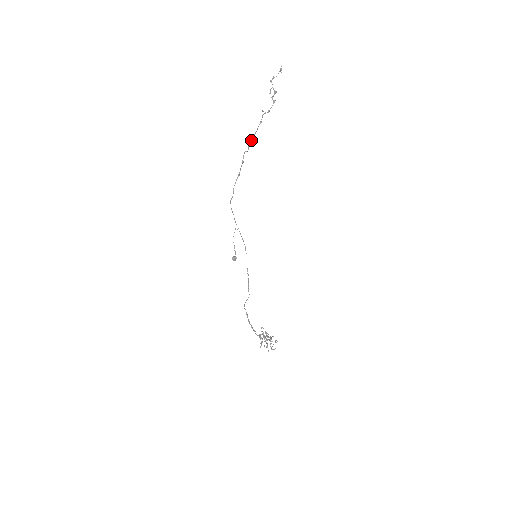
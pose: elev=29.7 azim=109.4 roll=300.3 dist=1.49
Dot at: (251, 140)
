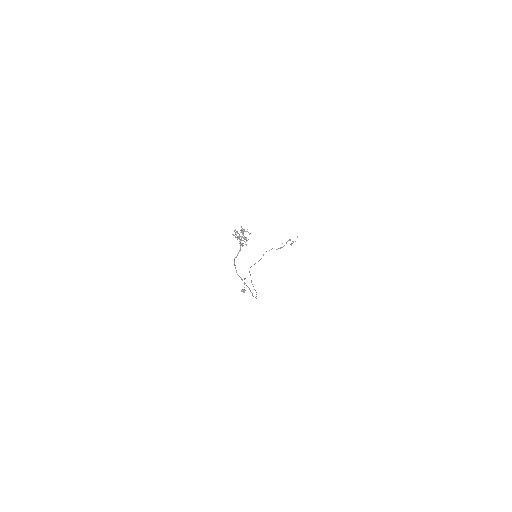
Dot at: occluded
